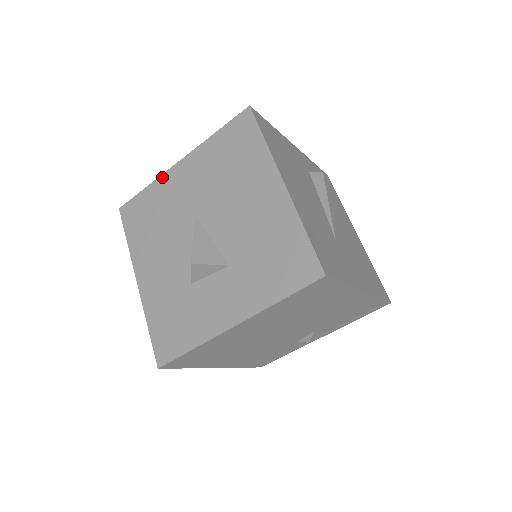
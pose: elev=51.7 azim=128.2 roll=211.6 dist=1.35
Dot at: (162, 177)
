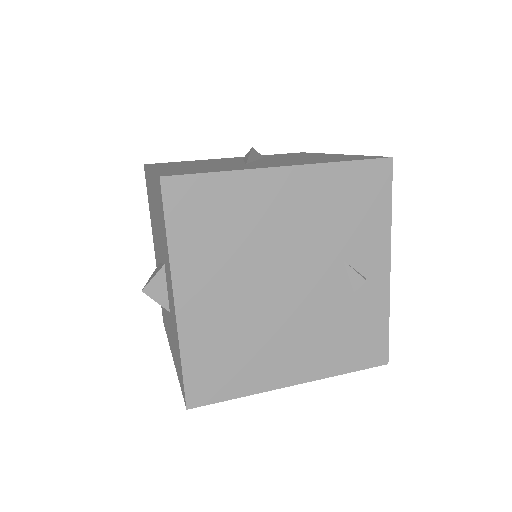
Dot at: occluded
